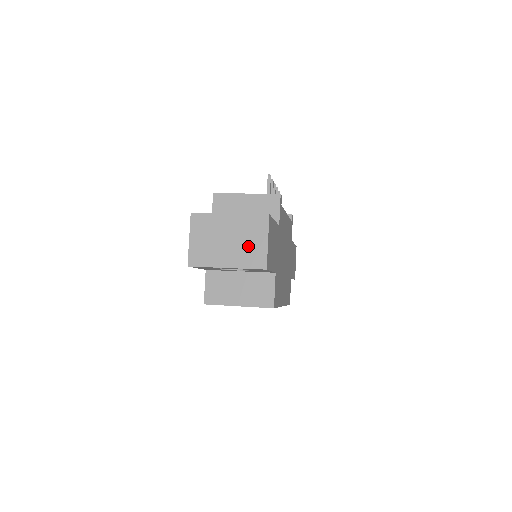
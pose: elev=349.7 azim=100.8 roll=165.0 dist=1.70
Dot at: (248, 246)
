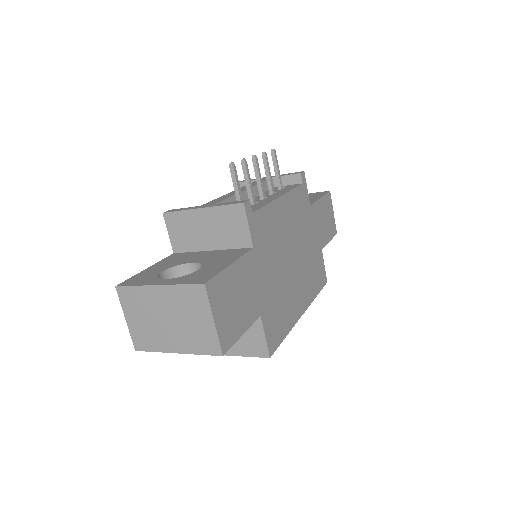
Dot at: (192, 327)
